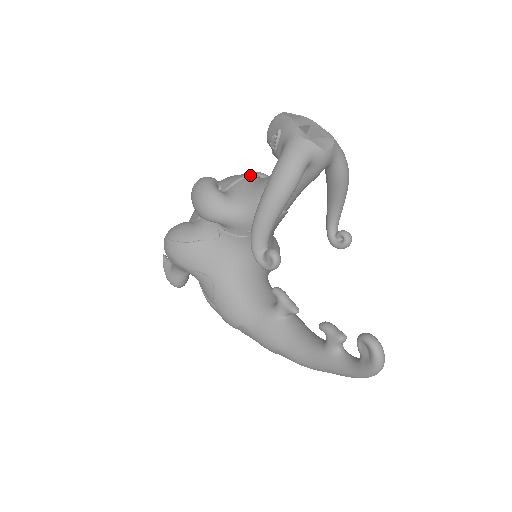
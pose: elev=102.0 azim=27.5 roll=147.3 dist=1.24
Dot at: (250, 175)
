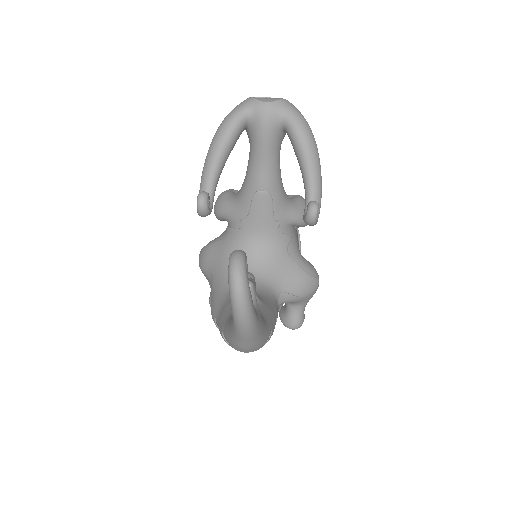
Dot at: occluded
